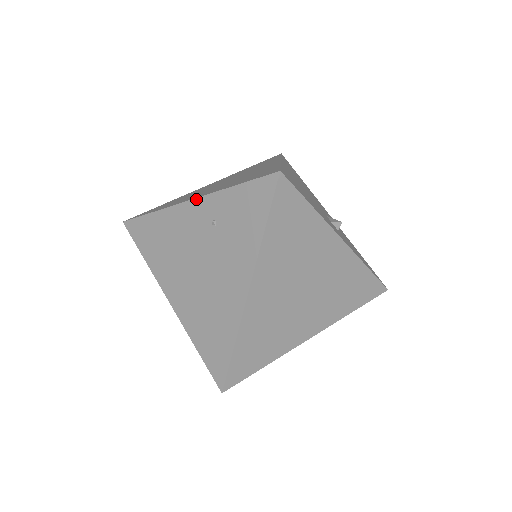
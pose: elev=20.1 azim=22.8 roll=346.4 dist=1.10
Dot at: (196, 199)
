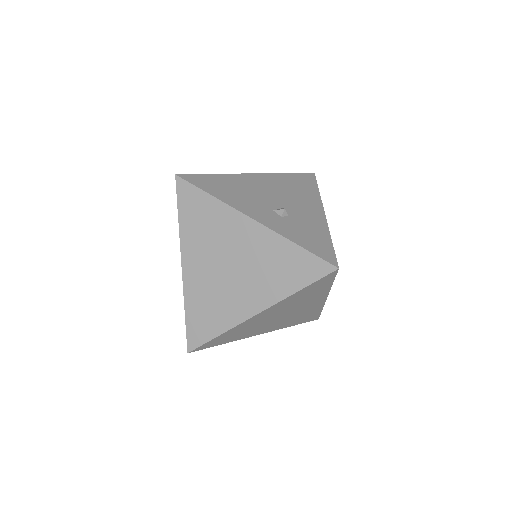
Dot at: occluded
